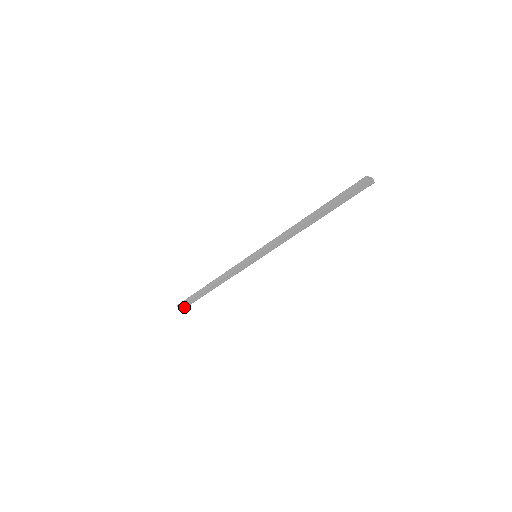
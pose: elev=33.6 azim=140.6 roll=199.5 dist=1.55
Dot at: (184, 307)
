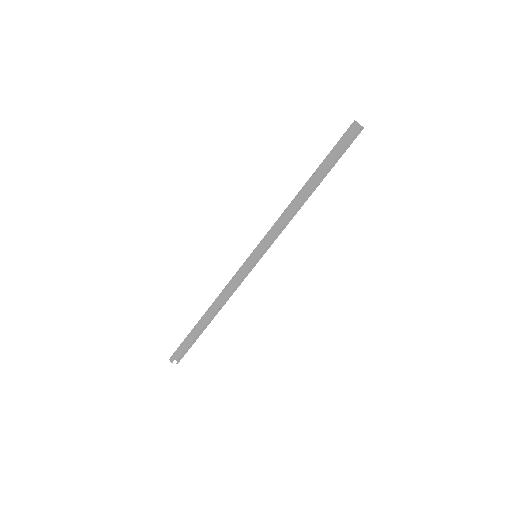
Dot at: (177, 362)
